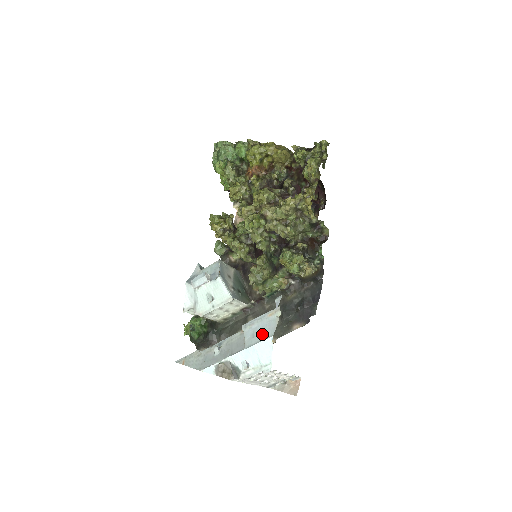
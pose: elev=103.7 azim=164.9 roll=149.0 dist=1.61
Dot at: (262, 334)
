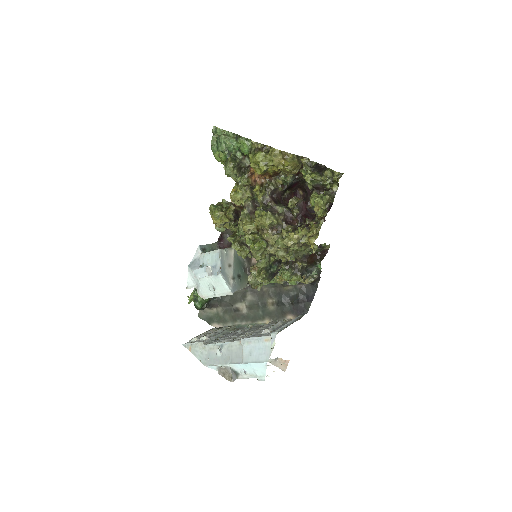
Dot at: (258, 356)
